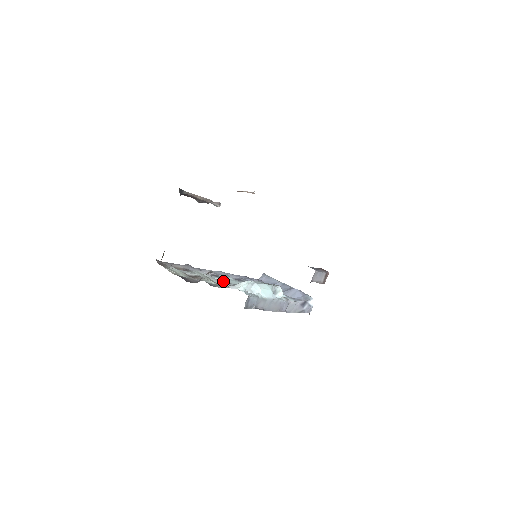
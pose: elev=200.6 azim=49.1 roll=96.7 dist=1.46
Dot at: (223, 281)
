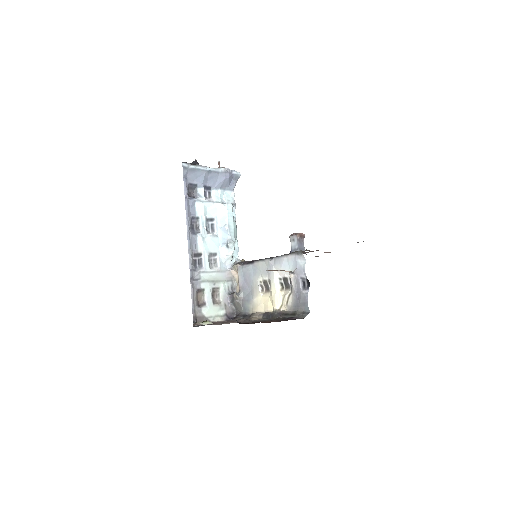
Dot at: (210, 257)
